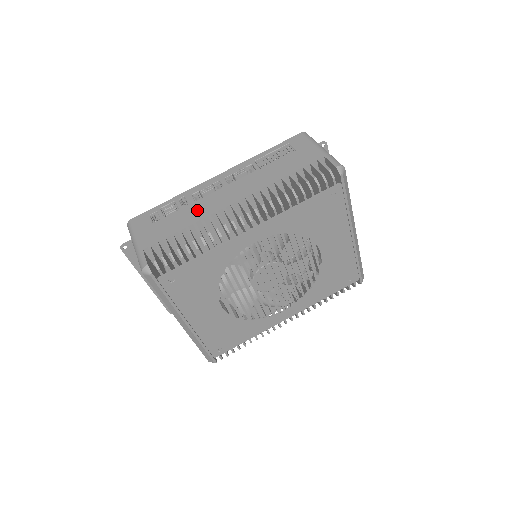
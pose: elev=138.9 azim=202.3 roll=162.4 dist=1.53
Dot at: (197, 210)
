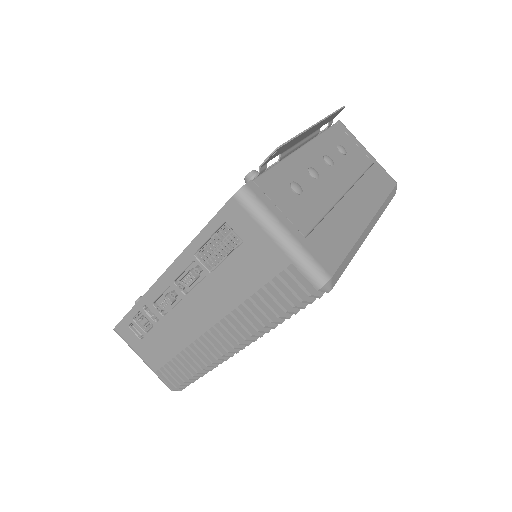
Dot at: (174, 332)
